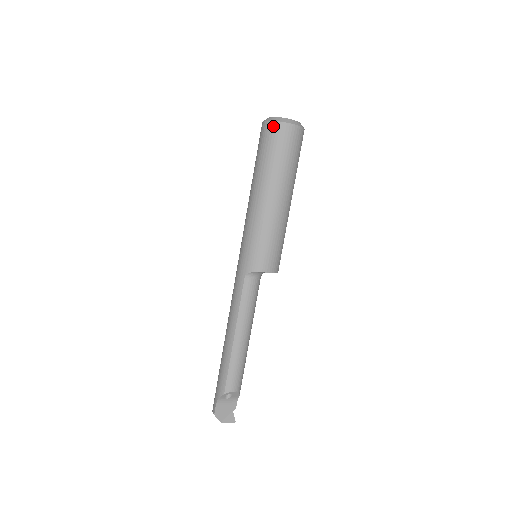
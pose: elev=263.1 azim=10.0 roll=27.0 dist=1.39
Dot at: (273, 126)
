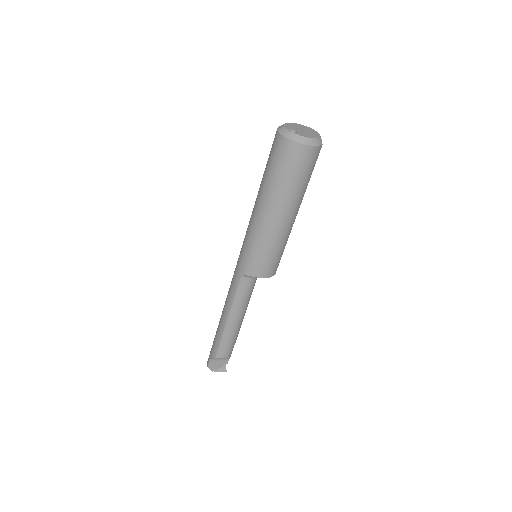
Dot at: (284, 143)
